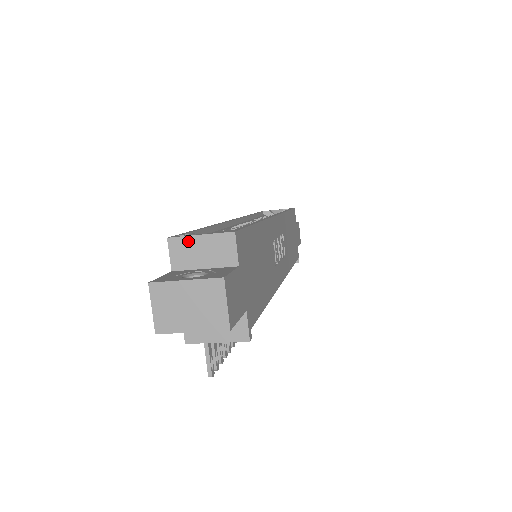
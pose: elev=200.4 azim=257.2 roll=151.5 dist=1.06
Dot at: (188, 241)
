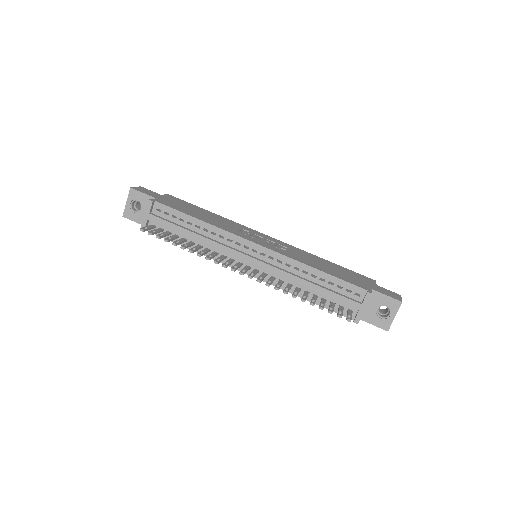
Dot at: occluded
